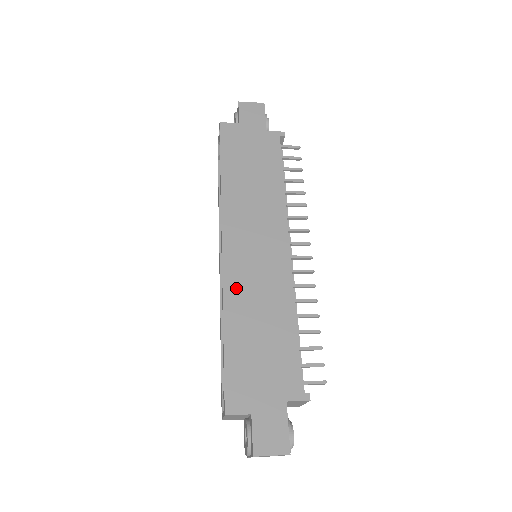
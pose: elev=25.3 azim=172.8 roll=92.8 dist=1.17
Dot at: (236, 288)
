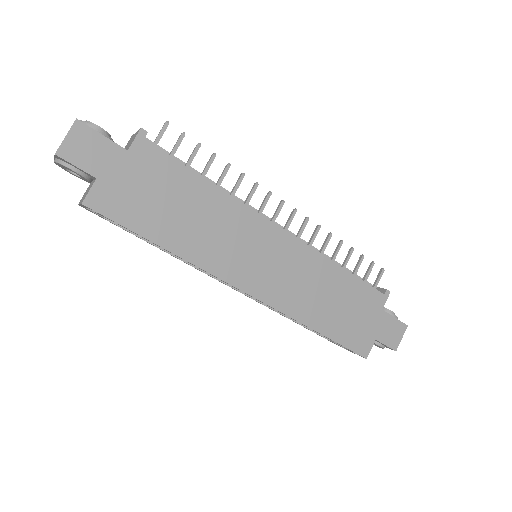
Dot at: (290, 302)
